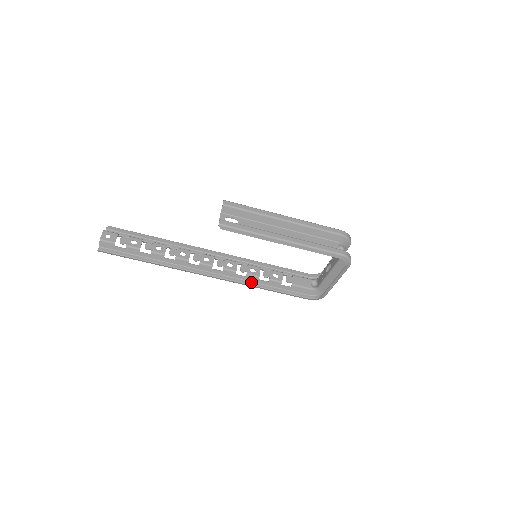
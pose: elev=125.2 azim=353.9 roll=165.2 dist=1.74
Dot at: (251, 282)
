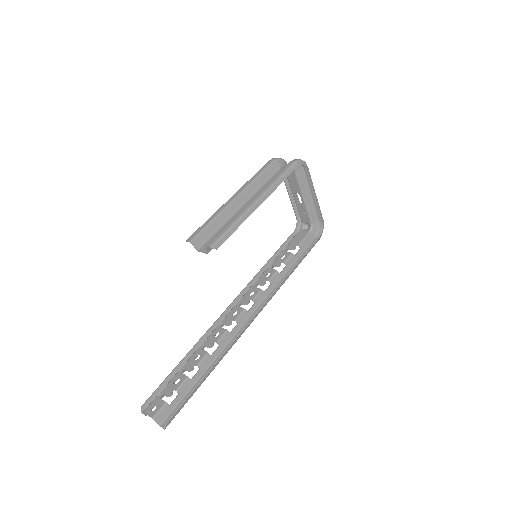
Dot at: (279, 282)
